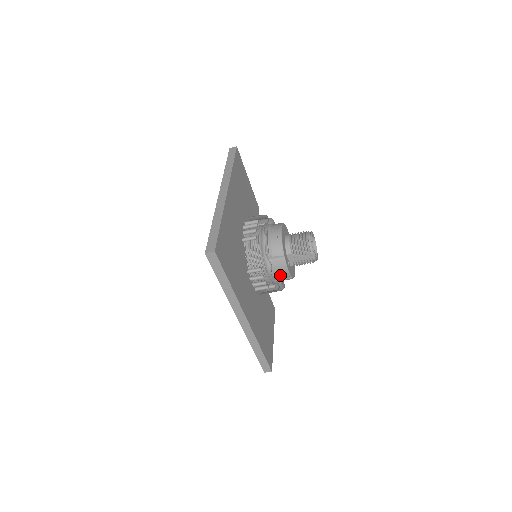
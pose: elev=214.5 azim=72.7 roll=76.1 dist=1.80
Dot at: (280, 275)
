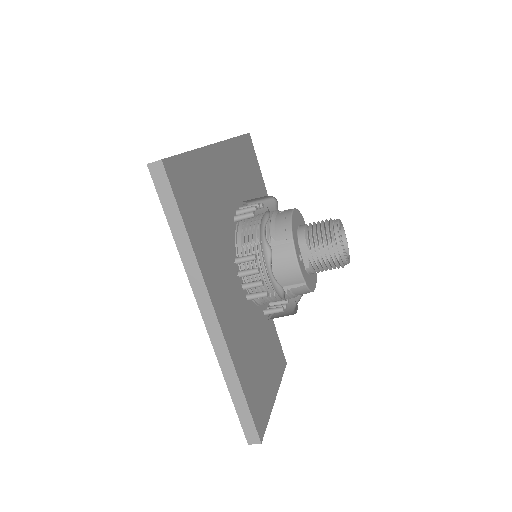
Dot at: (287, 276)
